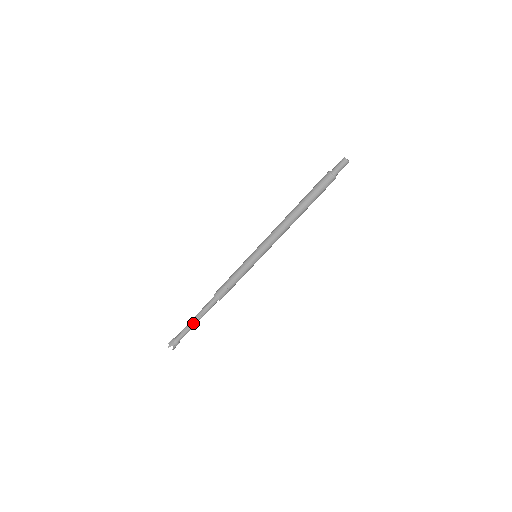
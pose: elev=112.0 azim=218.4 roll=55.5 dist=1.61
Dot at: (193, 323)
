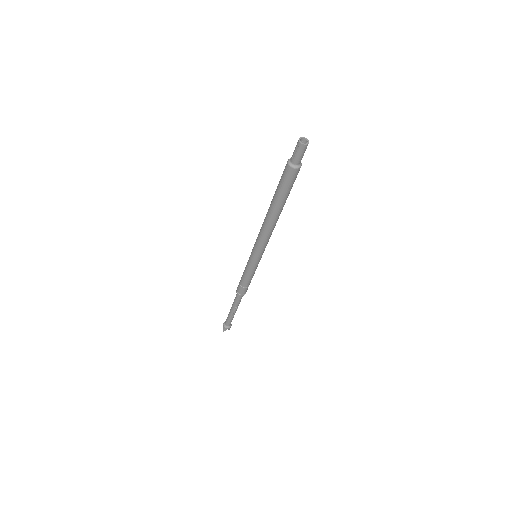
Dot at: (232, 313)
